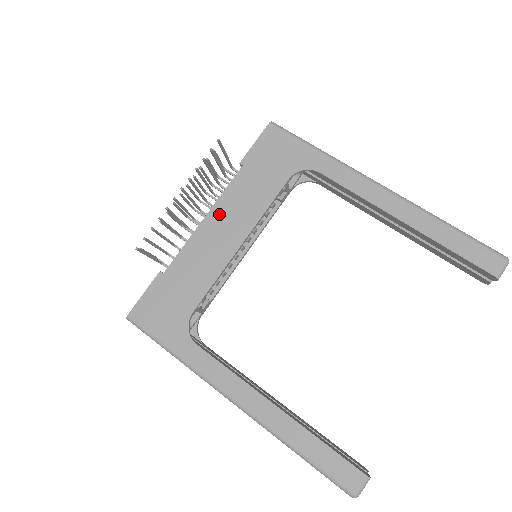
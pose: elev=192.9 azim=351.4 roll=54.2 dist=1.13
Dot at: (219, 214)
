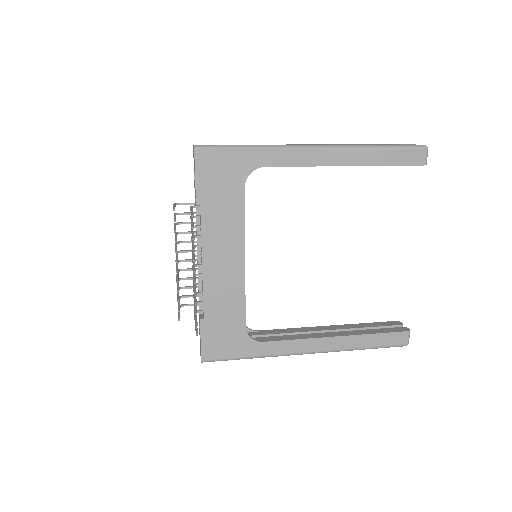
Dot at: (211, 250)
